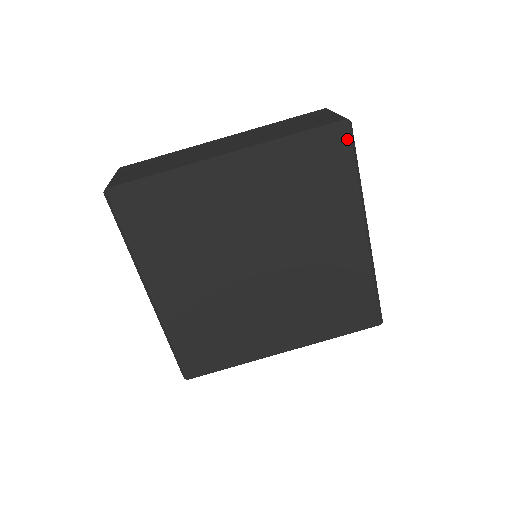
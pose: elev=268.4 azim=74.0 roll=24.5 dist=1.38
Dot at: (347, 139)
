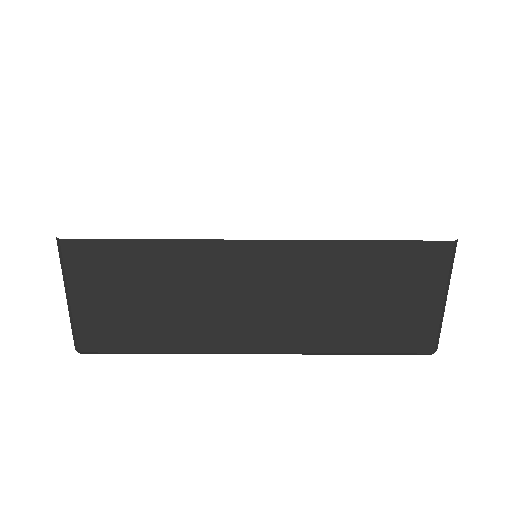
Dot at: occluded
